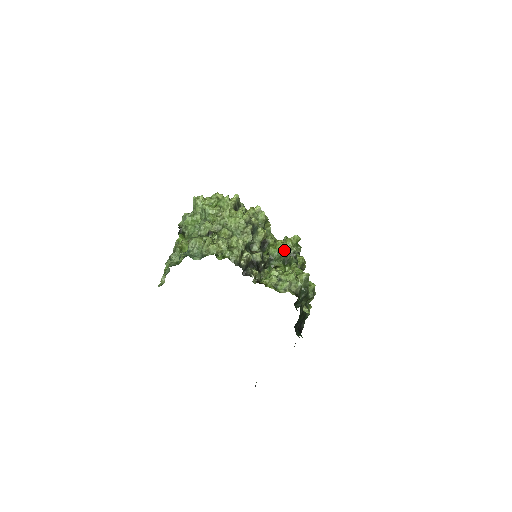
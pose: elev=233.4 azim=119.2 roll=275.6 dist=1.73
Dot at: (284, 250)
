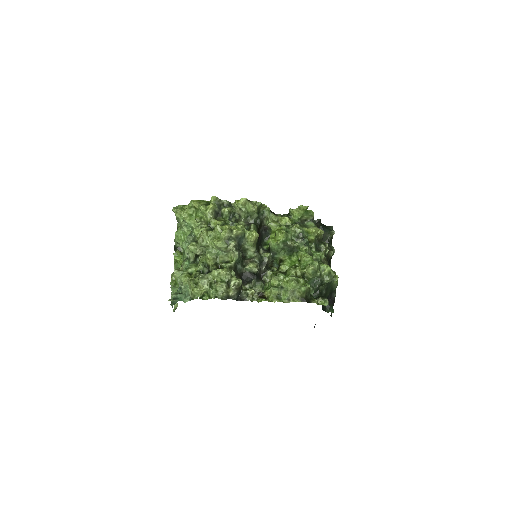
Dot at: (284, 241)
